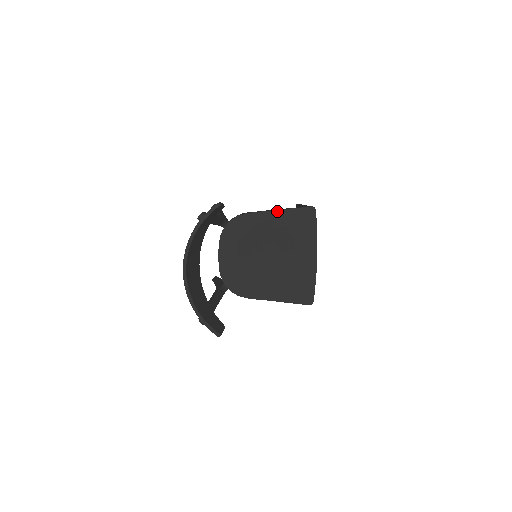
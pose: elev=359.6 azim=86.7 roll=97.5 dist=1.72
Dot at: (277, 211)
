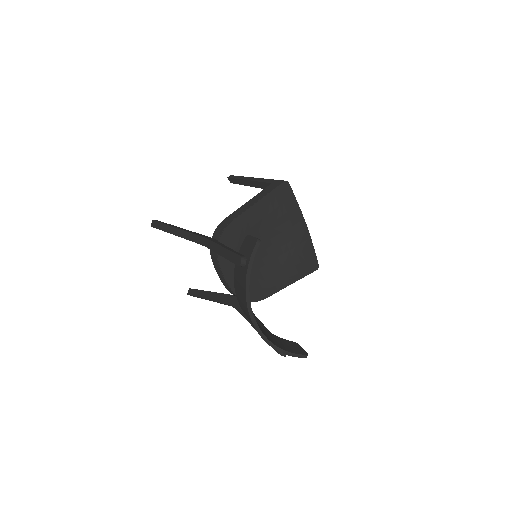
Dot at: (257, 203)
